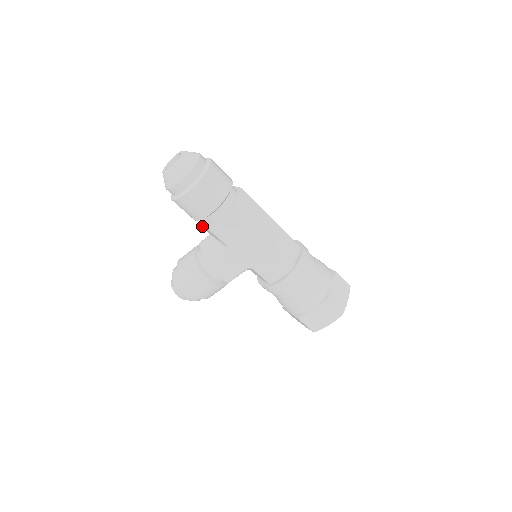
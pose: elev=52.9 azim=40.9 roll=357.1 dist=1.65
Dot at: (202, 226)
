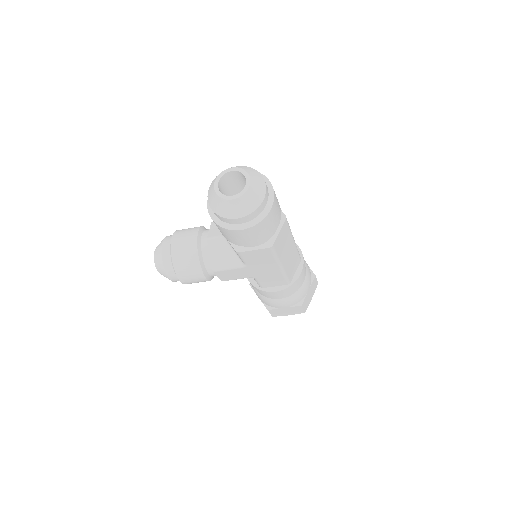
Dot at: occluded
